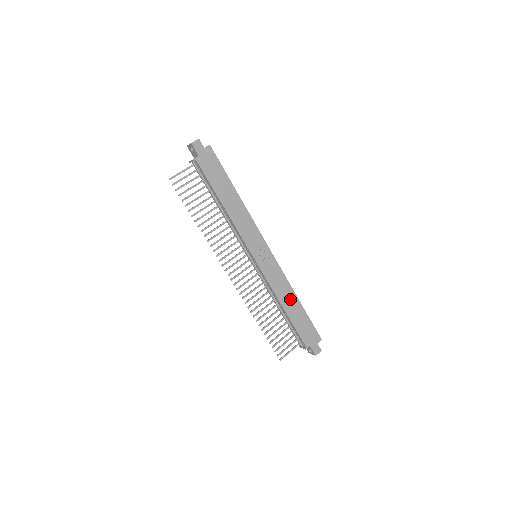
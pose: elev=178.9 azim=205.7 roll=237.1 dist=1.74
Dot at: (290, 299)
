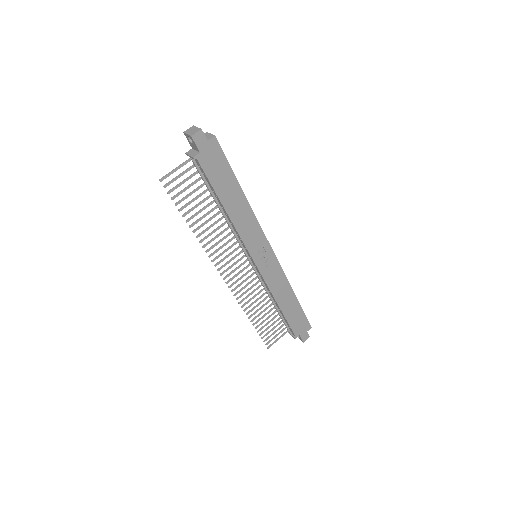
Dot at: (287, 296)
